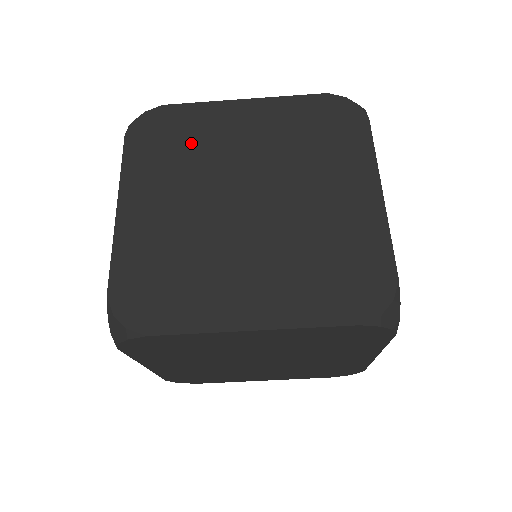
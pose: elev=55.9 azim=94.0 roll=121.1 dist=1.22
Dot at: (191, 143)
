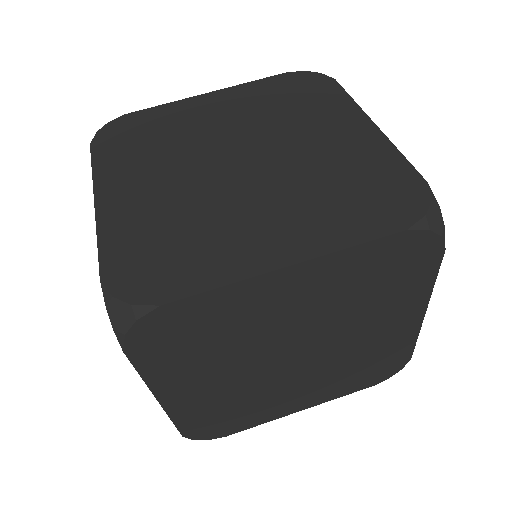
Dot at: occluded
